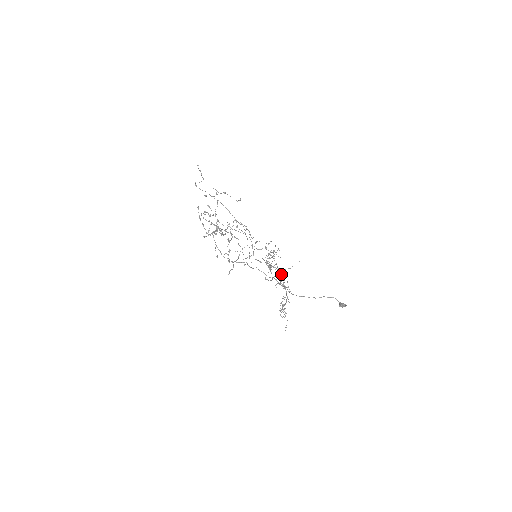
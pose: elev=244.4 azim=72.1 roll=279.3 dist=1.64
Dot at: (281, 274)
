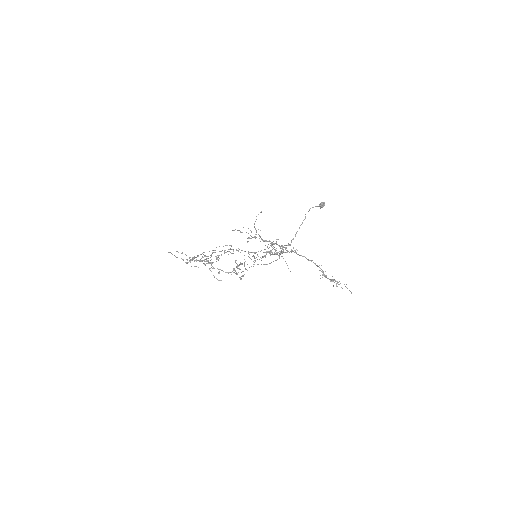
Dot at: occluded
